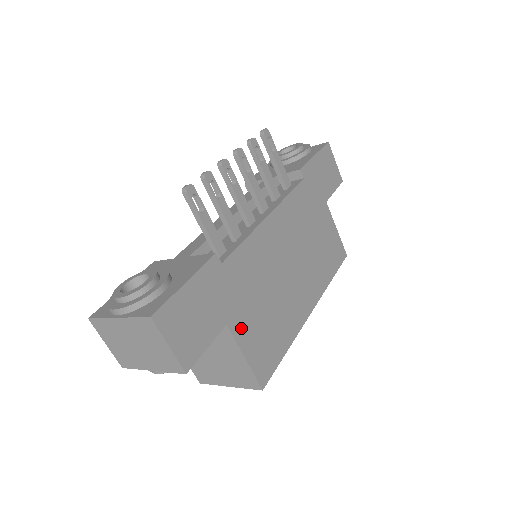
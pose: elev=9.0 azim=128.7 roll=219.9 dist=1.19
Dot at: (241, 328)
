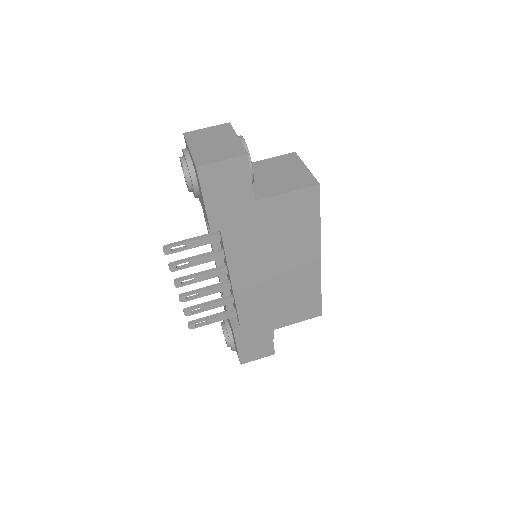
Dot at: (281, 322)
